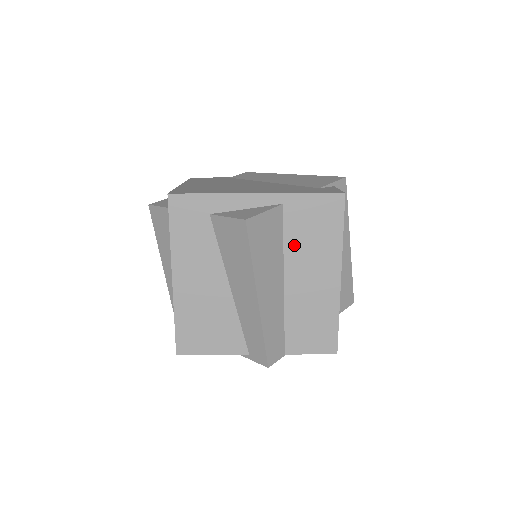
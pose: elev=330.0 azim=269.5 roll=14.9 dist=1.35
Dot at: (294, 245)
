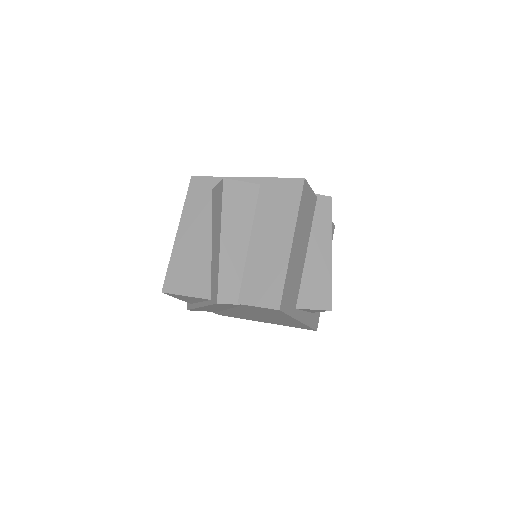
Dot at: (262, 214)
